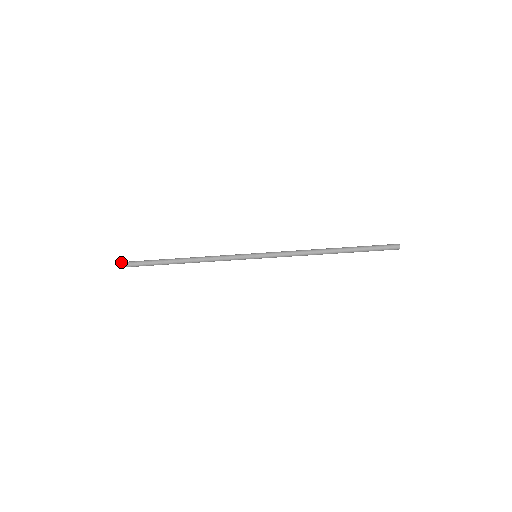
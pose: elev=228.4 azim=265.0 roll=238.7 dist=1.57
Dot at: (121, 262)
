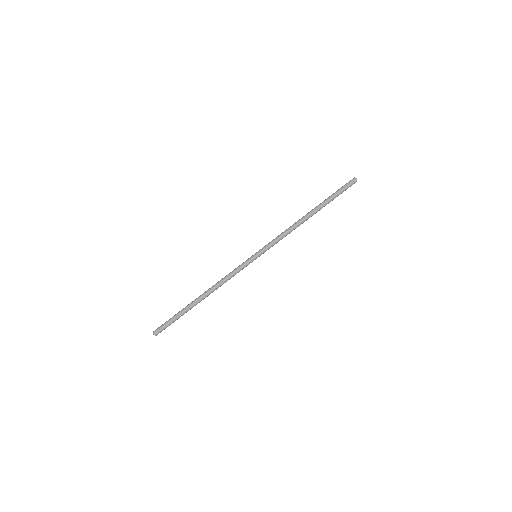
Dot at: occluded
